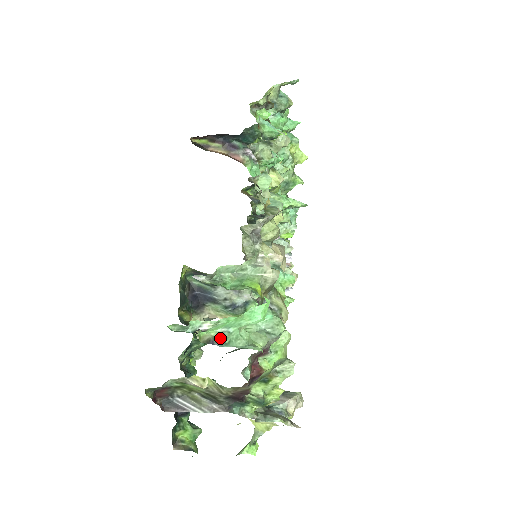
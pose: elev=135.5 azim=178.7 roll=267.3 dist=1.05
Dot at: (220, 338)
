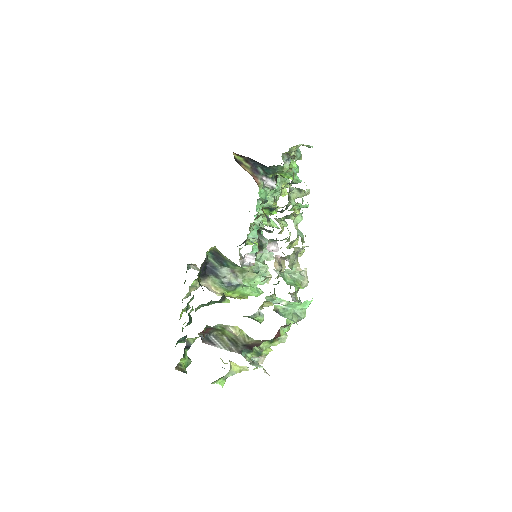
Dot at: (281, 311)
